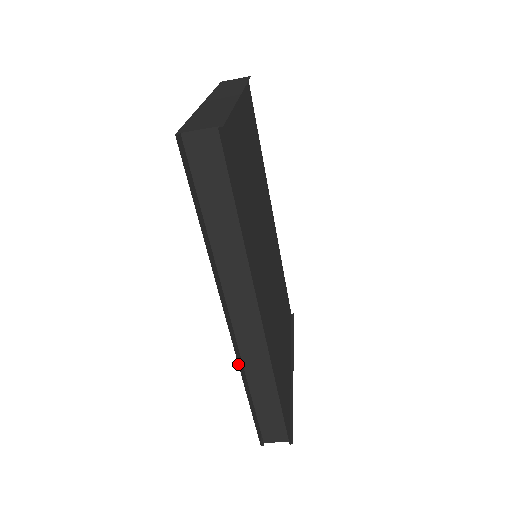
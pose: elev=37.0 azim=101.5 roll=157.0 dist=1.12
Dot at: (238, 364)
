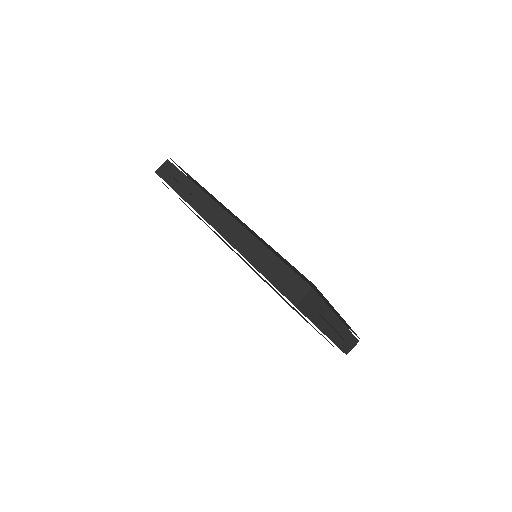
Dot at: (232, 250)
